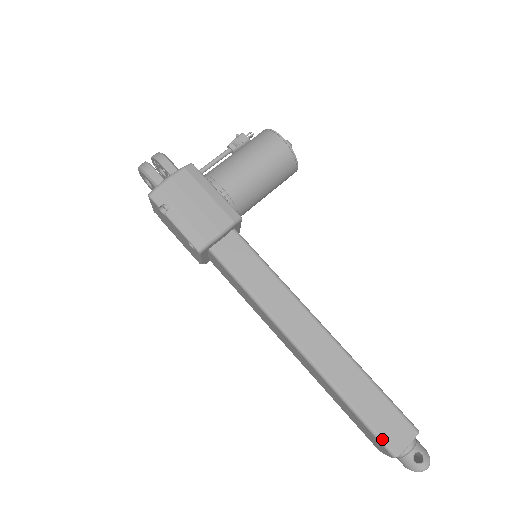
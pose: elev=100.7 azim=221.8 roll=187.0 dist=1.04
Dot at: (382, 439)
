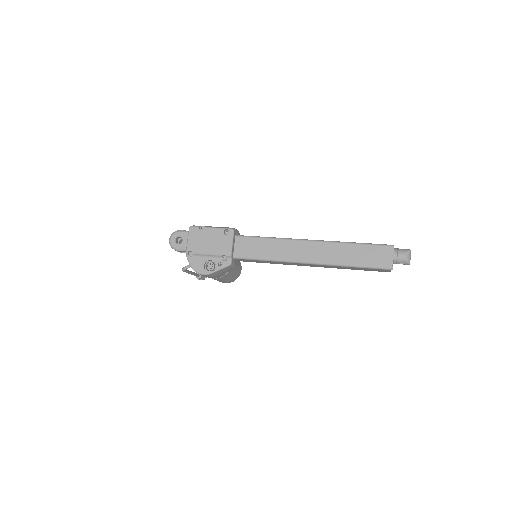
Dot at: (381, 244)
